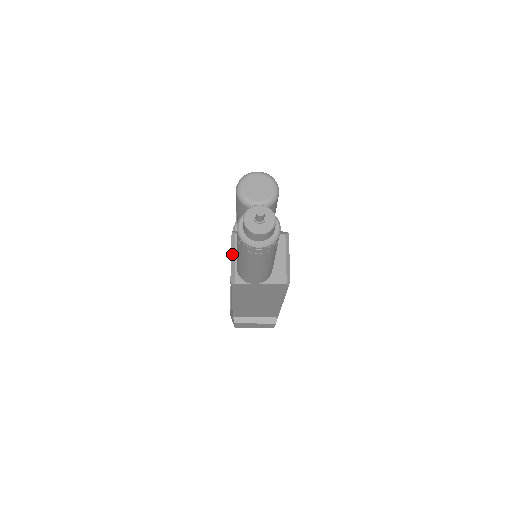
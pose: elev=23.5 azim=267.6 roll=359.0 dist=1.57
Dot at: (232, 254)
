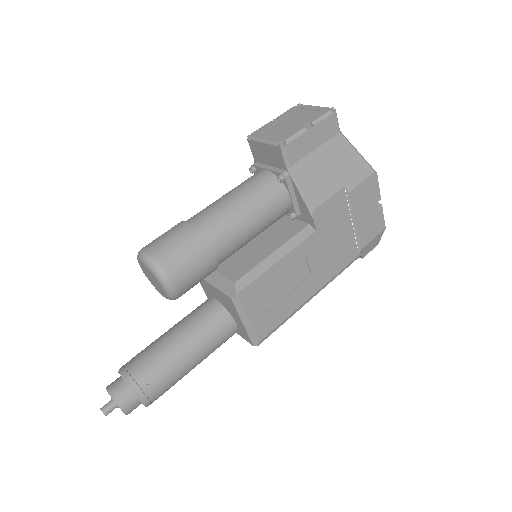
Dot at: occluded
